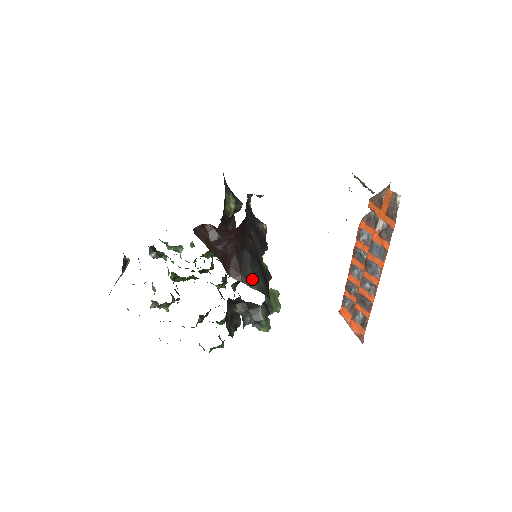
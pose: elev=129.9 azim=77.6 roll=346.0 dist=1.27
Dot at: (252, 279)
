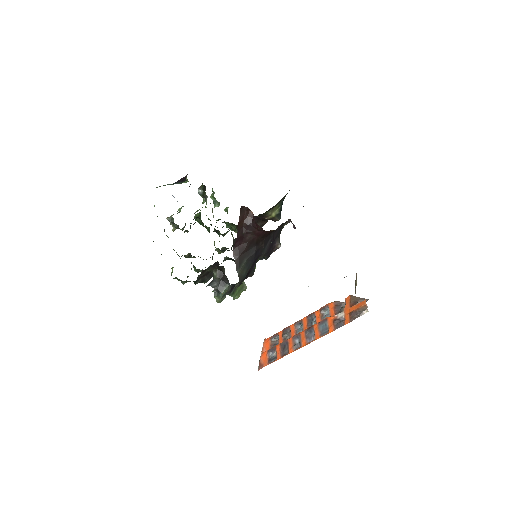
Dot at: (242, 265)
